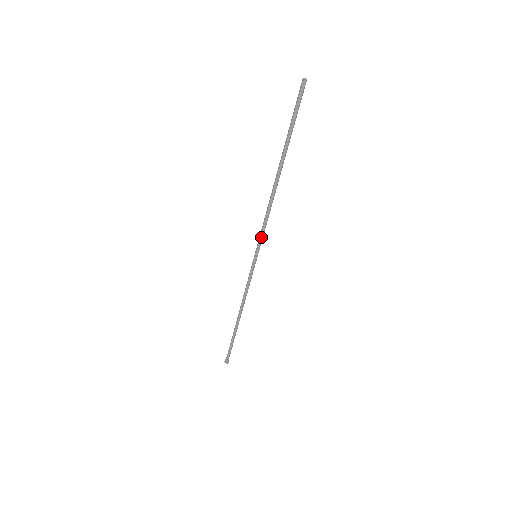
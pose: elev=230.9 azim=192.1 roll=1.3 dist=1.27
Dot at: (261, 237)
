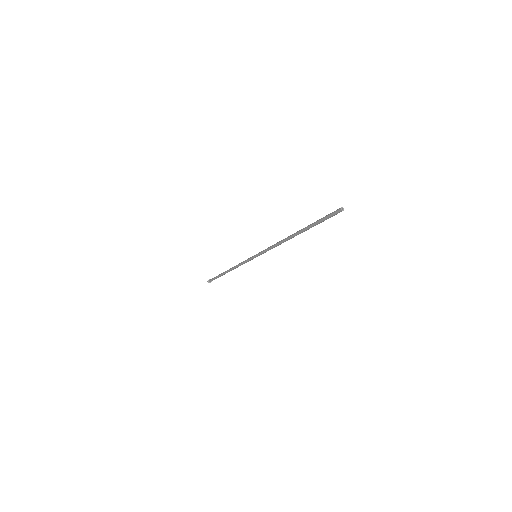
Dot at: (265, 252)
